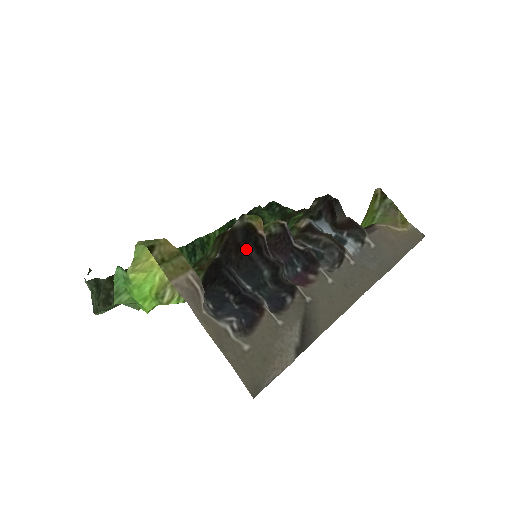
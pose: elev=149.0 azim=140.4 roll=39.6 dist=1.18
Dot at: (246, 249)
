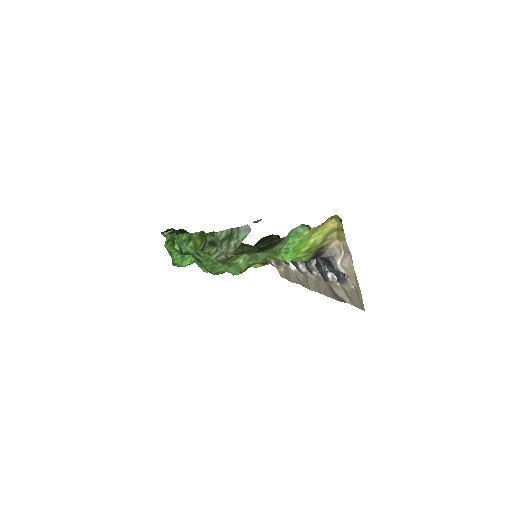
Dot at: occluded
